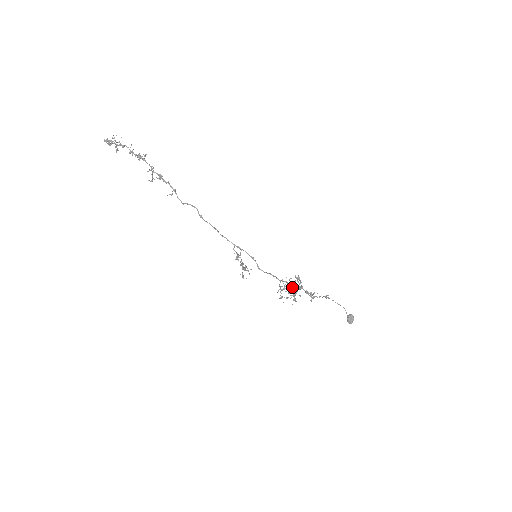
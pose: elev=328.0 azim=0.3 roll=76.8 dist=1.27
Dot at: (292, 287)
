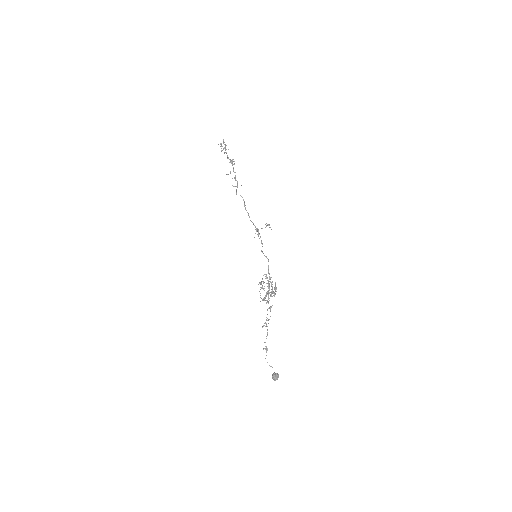
Dot at: (267, 291)
